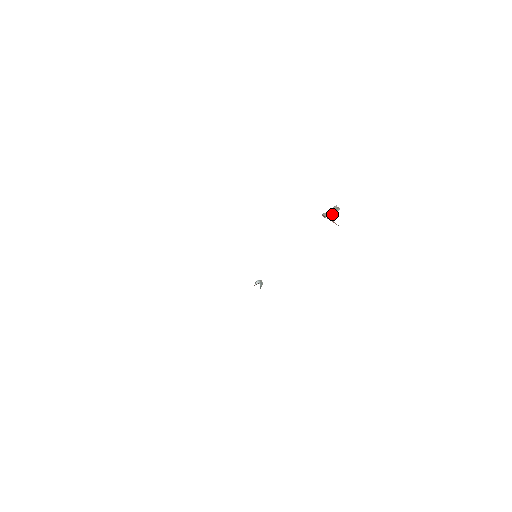
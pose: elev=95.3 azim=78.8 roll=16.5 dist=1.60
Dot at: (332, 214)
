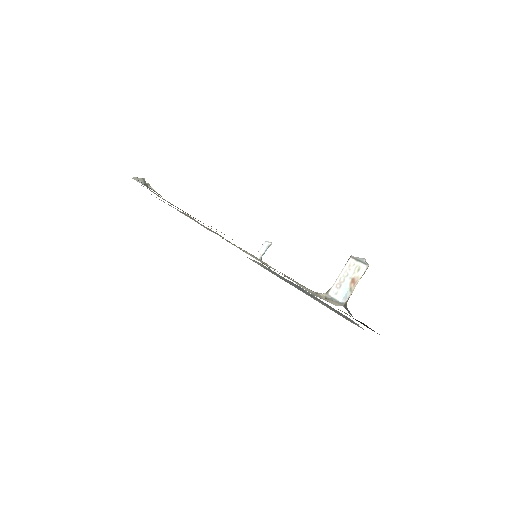
Dot at: (337, 295)
